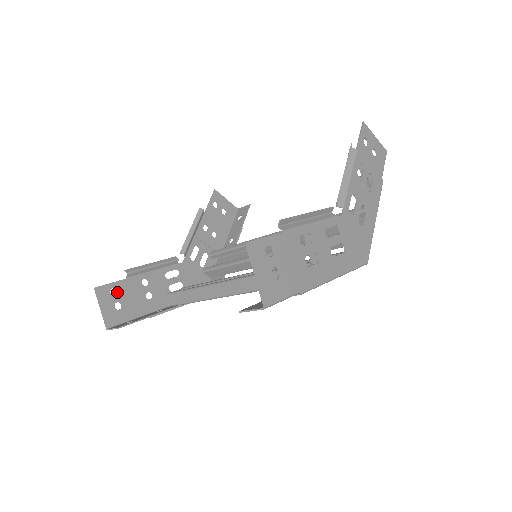
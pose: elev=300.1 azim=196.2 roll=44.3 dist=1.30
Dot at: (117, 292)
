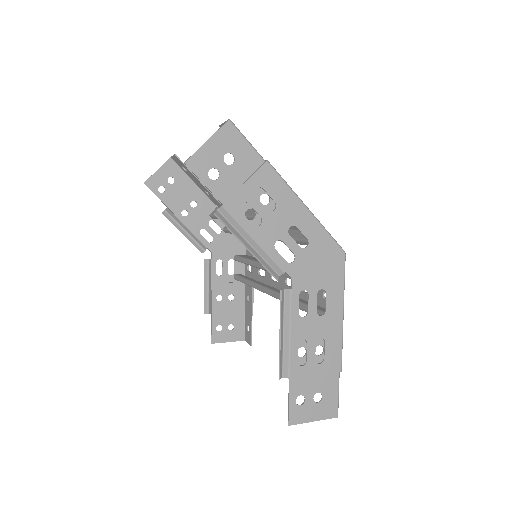
Dot at: occluded
